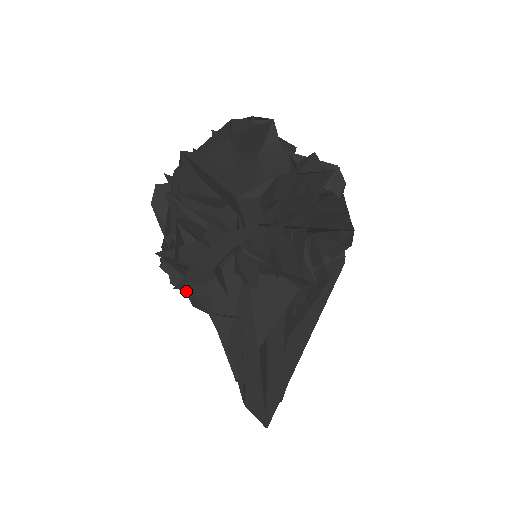
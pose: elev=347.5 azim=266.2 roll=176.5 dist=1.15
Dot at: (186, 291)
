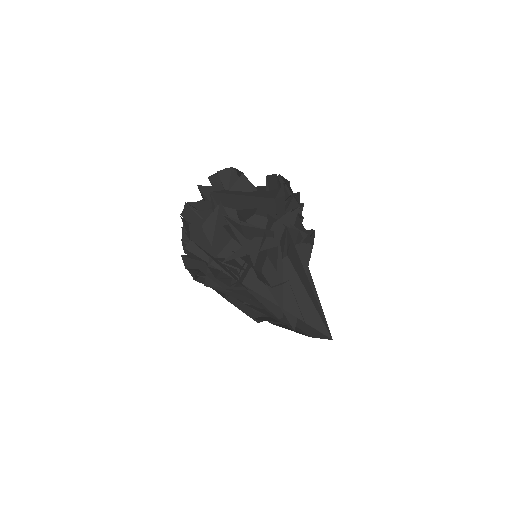
Dot at: (242, 285)
